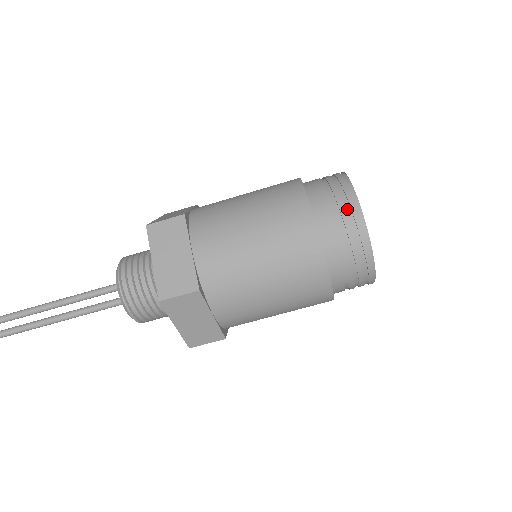
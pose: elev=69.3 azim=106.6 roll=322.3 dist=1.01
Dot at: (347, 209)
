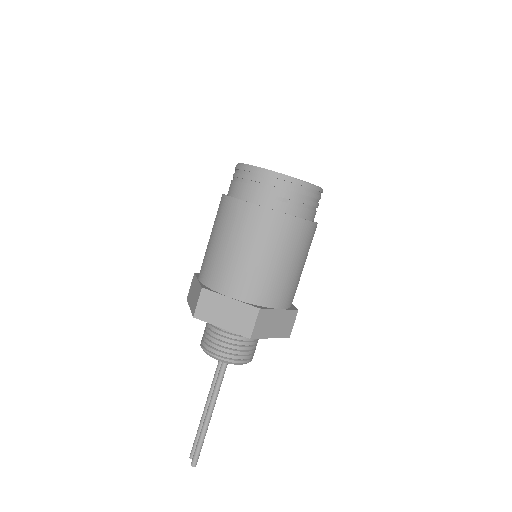
Dot at: (236, 172)
